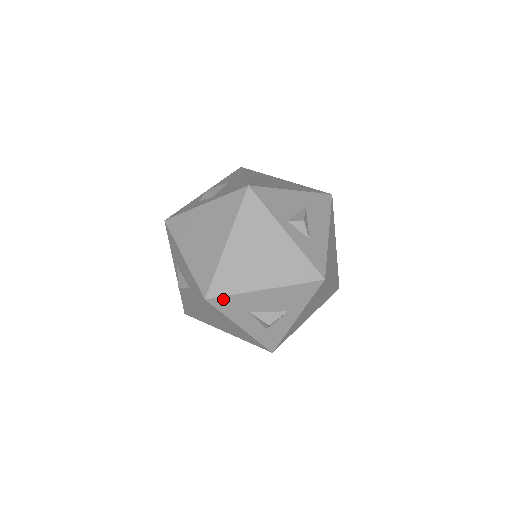
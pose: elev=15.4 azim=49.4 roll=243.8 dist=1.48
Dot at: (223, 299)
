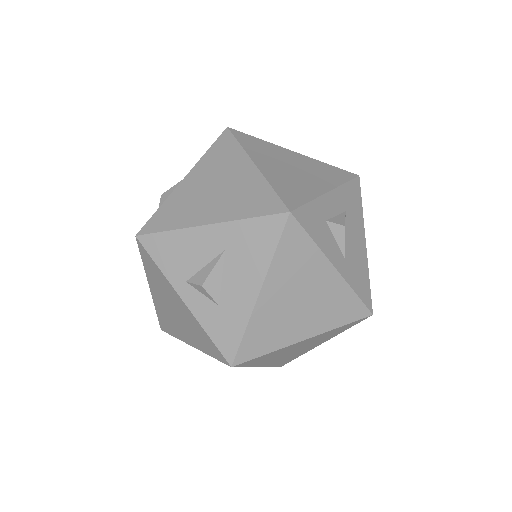
Dot at: occluded
